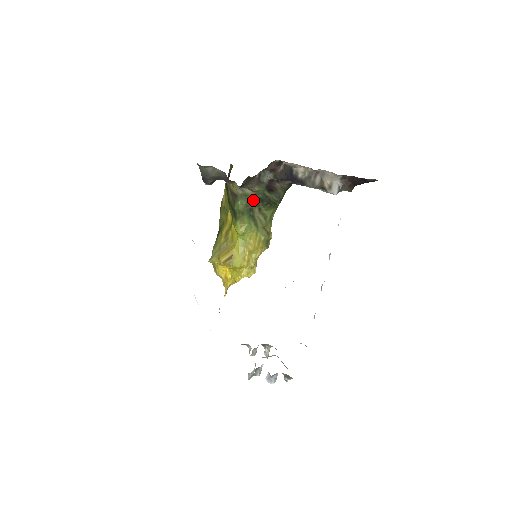
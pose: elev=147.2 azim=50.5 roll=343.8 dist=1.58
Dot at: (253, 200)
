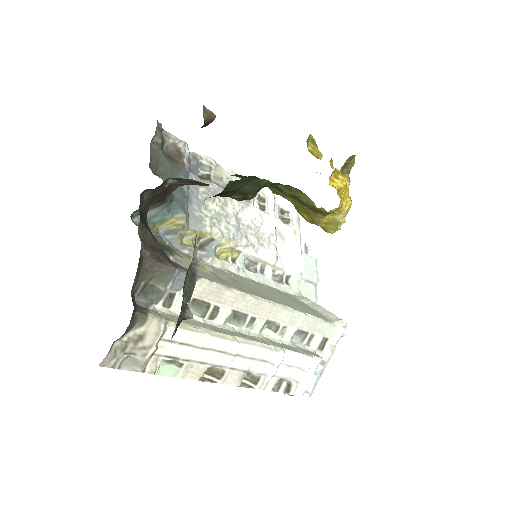
Dot at: occluded
